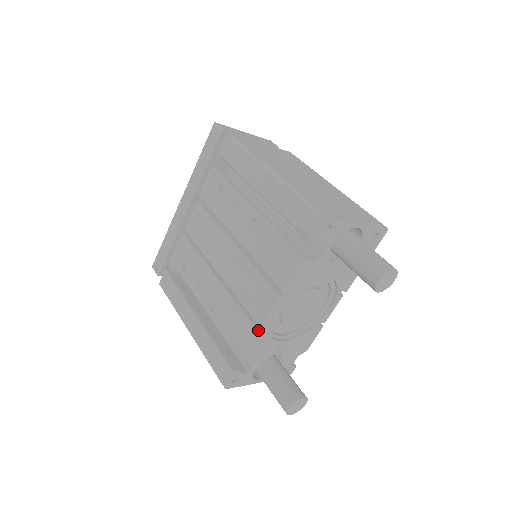
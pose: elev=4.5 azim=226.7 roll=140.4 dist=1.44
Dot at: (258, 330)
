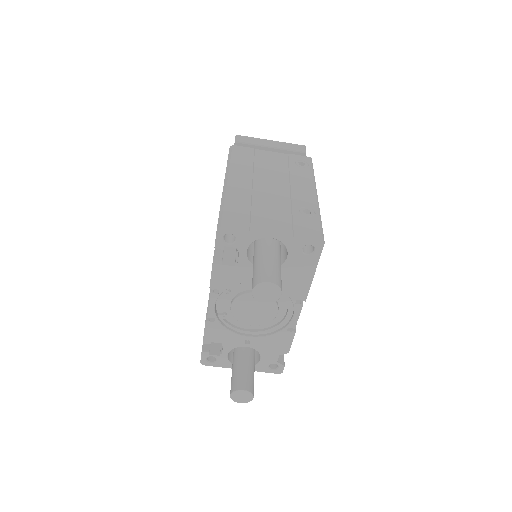
Dot at: (208, 319)
